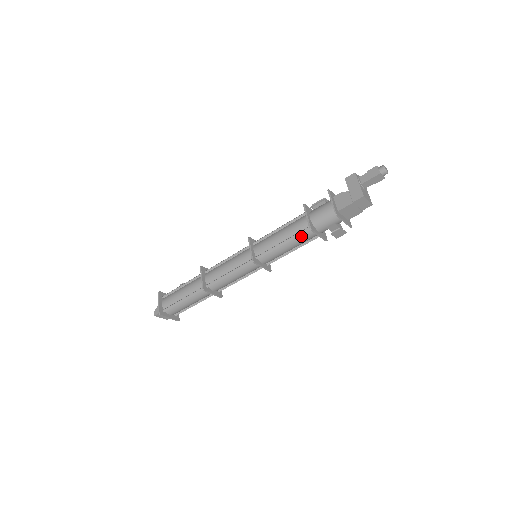
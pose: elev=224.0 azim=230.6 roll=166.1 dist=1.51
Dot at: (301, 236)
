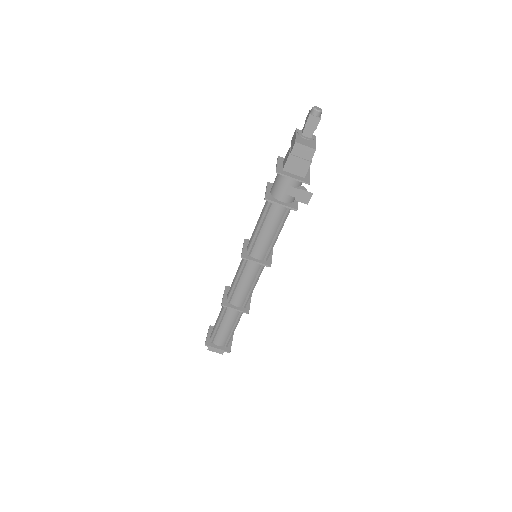
Dot at: (269, 213)
